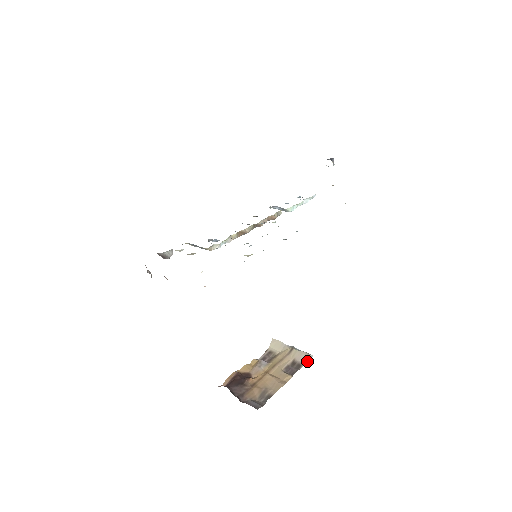
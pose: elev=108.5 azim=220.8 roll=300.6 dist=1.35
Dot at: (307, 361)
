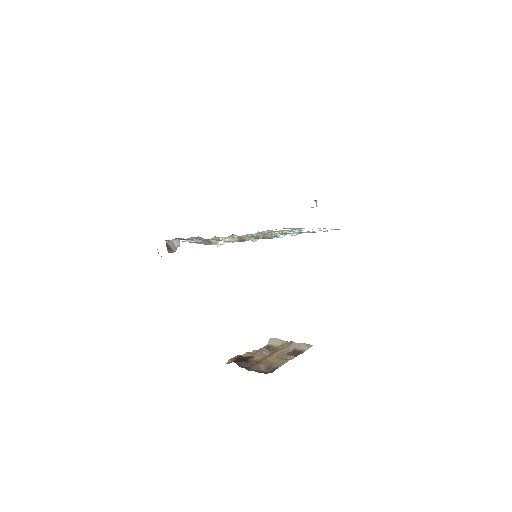
Dot at: (308, 348)
